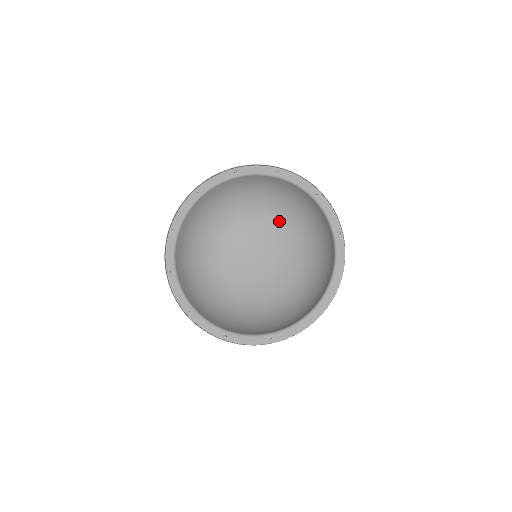
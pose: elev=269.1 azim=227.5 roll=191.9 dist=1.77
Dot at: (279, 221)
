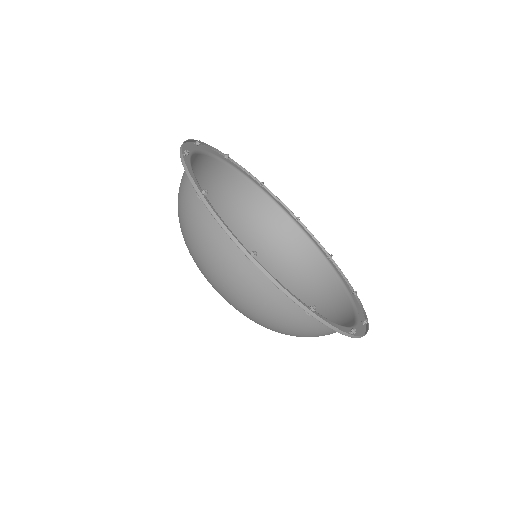
Dot at: occluded
